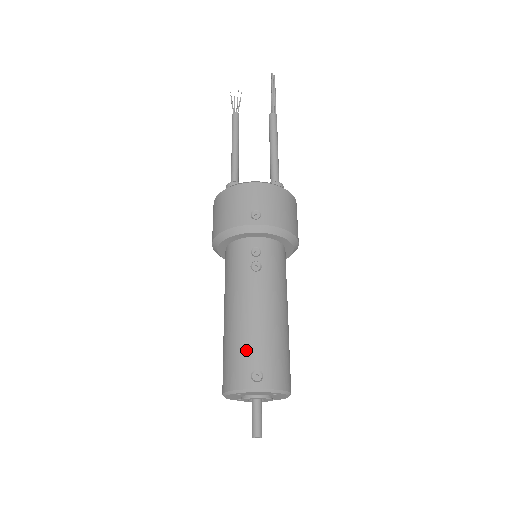
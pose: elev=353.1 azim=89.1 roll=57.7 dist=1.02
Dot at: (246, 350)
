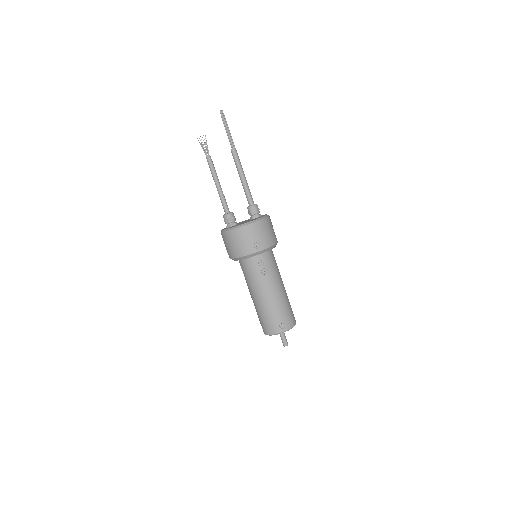
Dot at: (273, 316)
